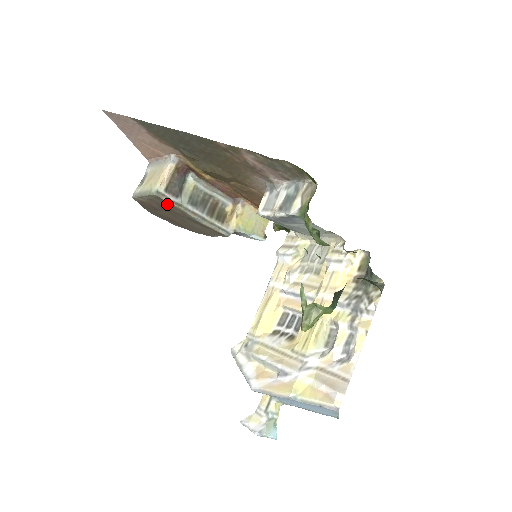
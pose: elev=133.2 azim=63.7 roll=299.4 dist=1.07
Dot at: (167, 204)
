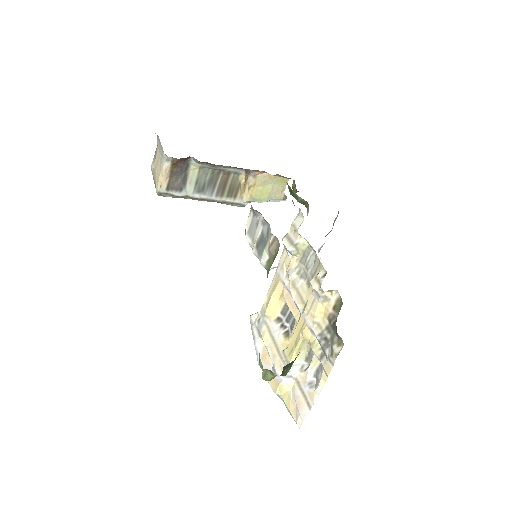
Dot at: occluded
